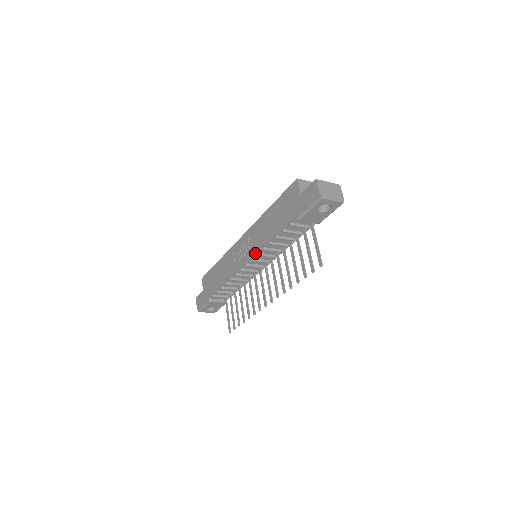
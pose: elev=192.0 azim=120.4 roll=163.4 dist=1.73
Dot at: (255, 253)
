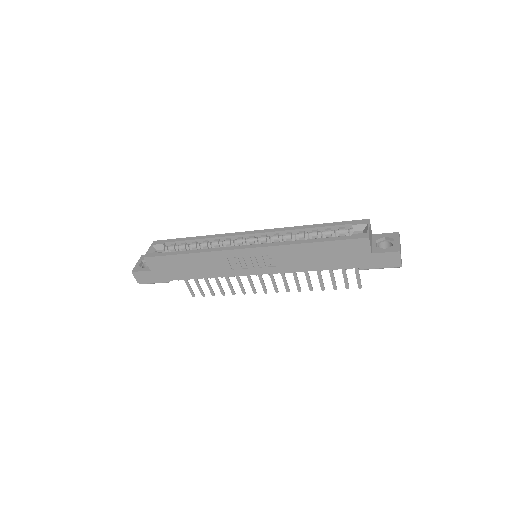
Dot at: occluded
